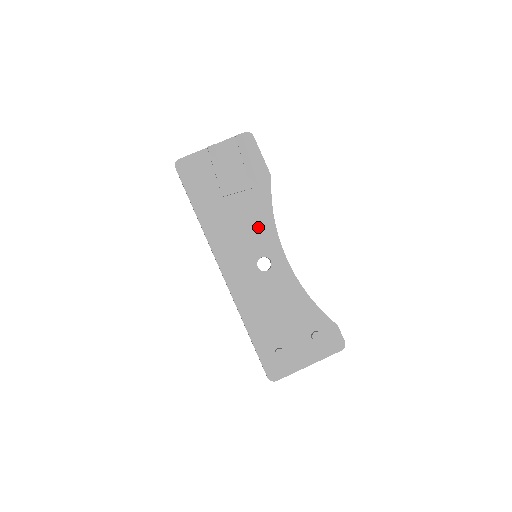
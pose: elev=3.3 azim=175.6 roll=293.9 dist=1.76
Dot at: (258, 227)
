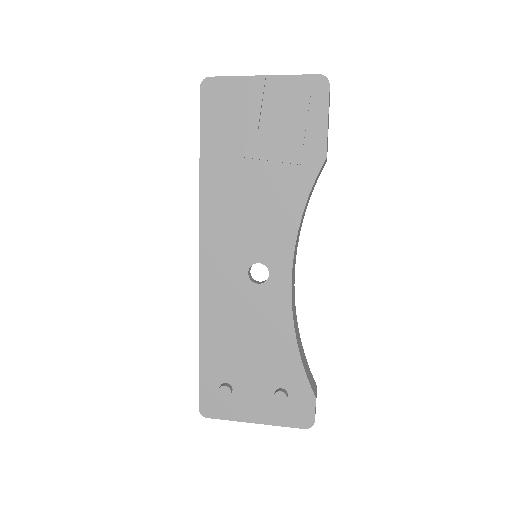
Dot at: (273, 221)
